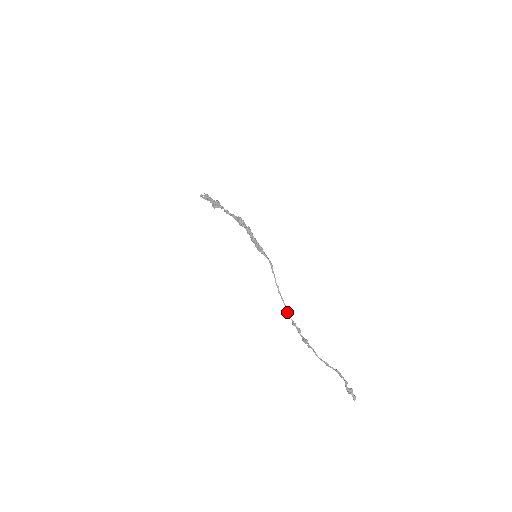
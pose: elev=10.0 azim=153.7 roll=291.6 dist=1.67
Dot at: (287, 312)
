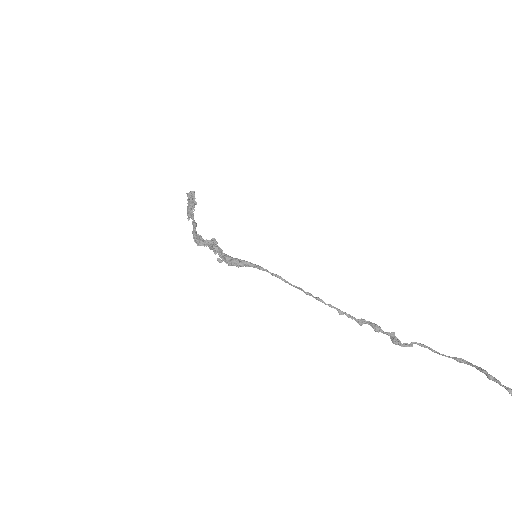
Dot at: occluded
